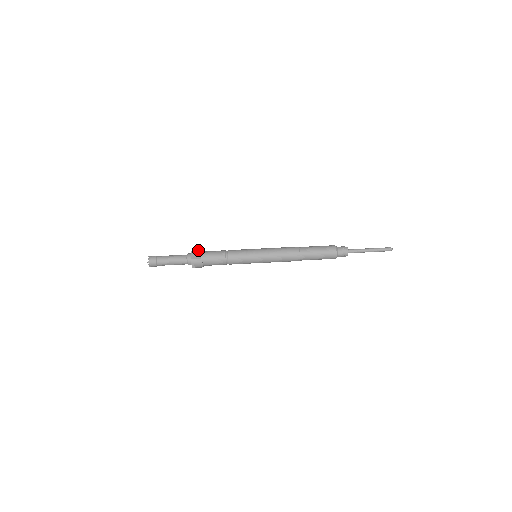
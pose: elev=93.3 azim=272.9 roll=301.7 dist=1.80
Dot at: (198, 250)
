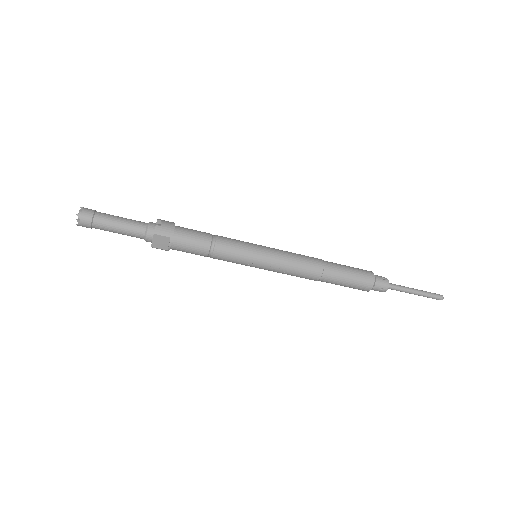
Dot at: (165, 236)
